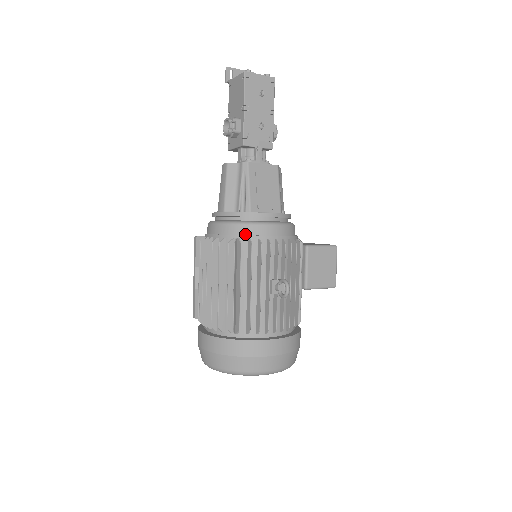
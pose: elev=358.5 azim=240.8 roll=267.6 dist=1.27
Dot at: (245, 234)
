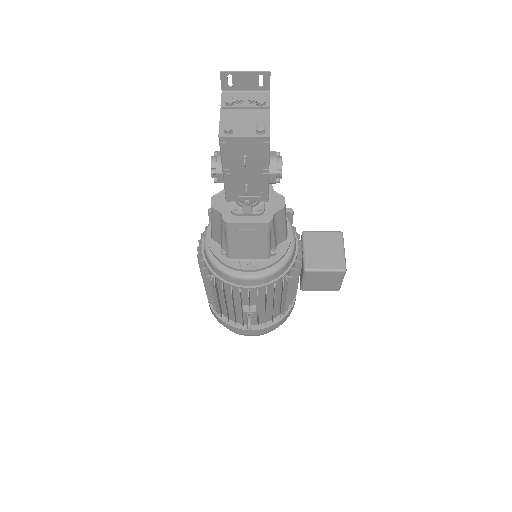
Dot at: (221, 277)
